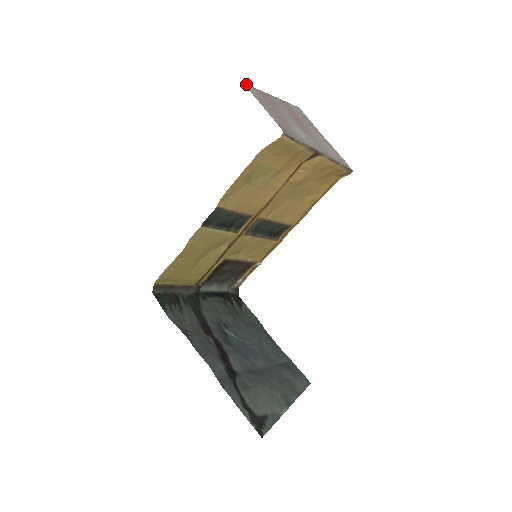
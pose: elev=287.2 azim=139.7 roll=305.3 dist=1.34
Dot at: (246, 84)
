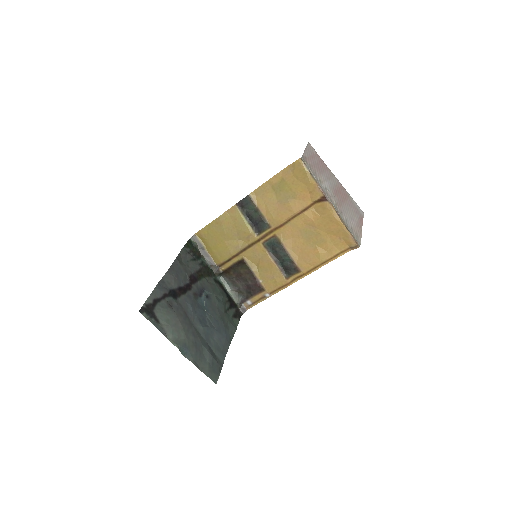
Dot at: occluded
